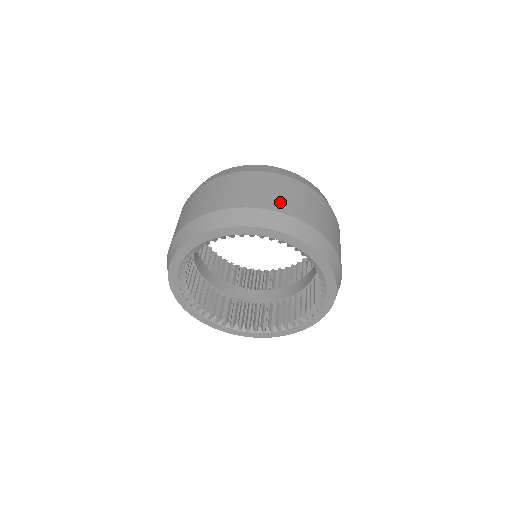
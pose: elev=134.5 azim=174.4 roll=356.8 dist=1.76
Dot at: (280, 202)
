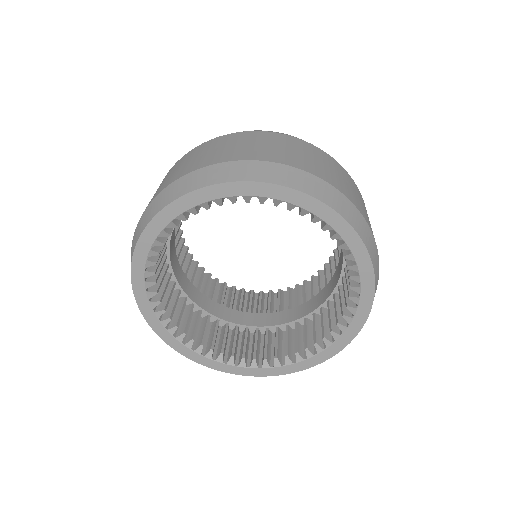
Dot at: (355, 199)
